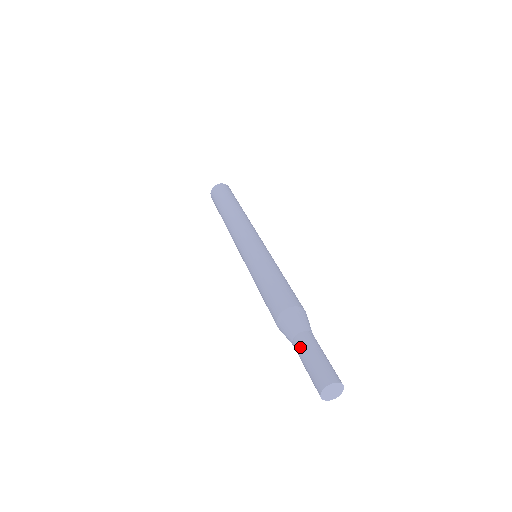
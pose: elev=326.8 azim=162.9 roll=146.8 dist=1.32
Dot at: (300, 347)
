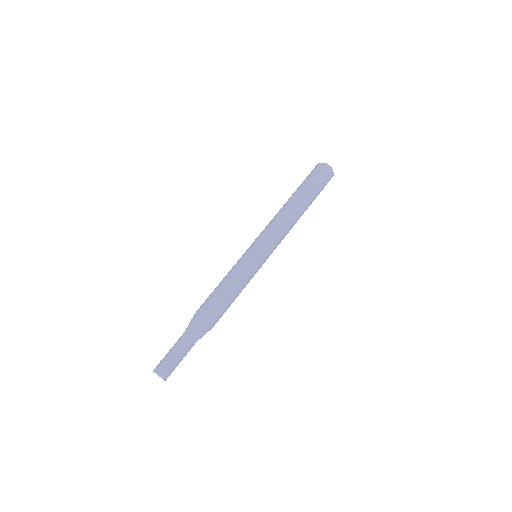
Dot at: occluded
